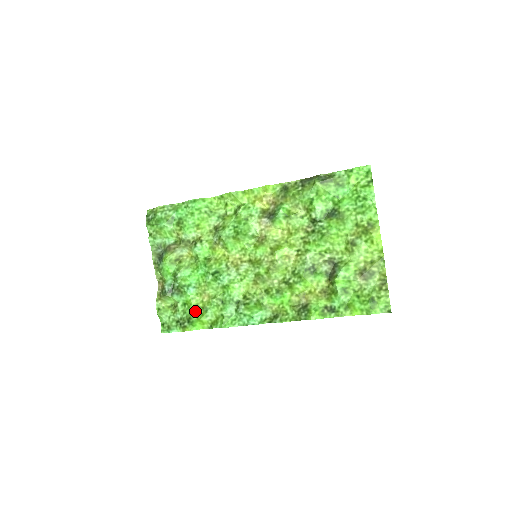
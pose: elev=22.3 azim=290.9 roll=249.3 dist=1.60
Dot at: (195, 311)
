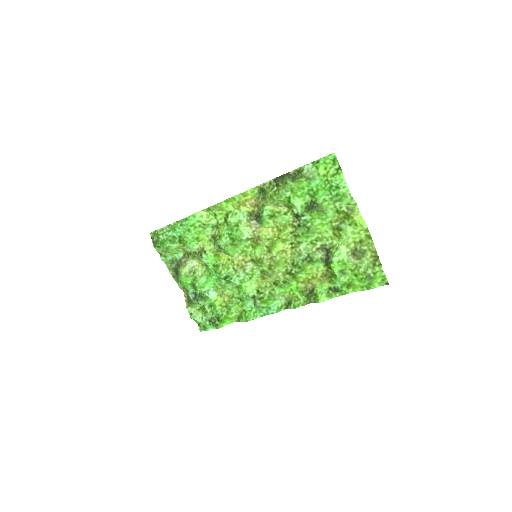
Dot at: (221, 311)
